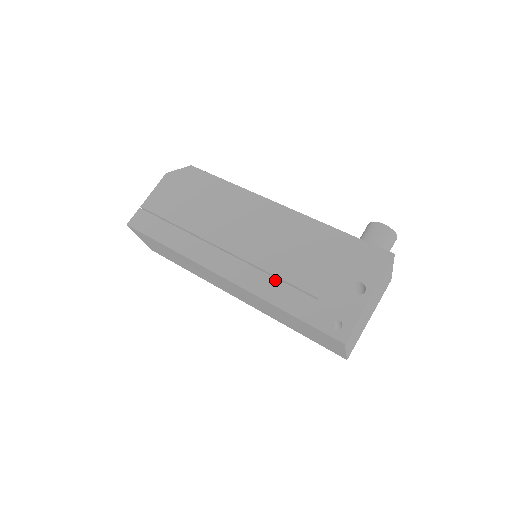
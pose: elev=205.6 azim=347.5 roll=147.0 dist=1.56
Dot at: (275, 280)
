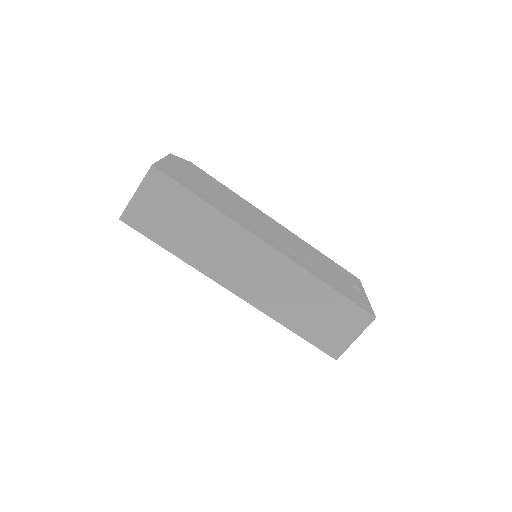
Dot at: (308, 264)
